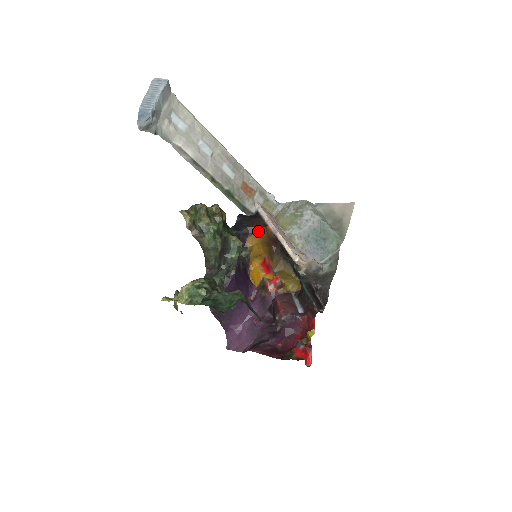
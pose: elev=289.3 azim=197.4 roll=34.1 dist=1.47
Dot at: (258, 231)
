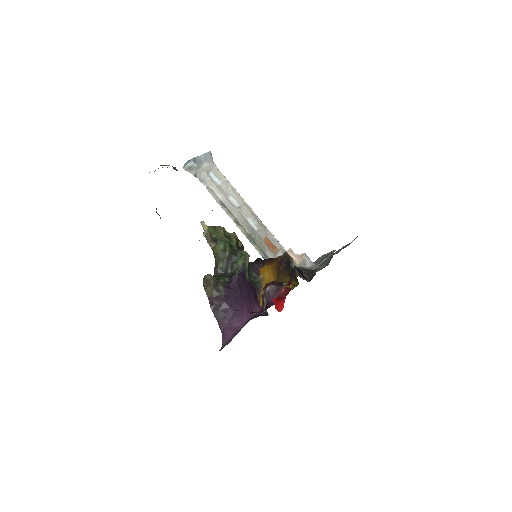
Dot at: (270, 262)
